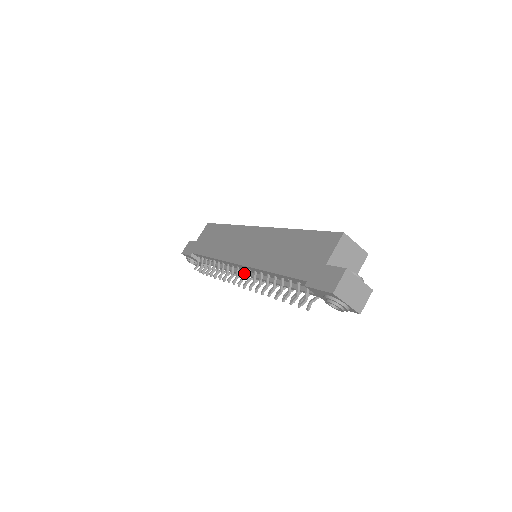
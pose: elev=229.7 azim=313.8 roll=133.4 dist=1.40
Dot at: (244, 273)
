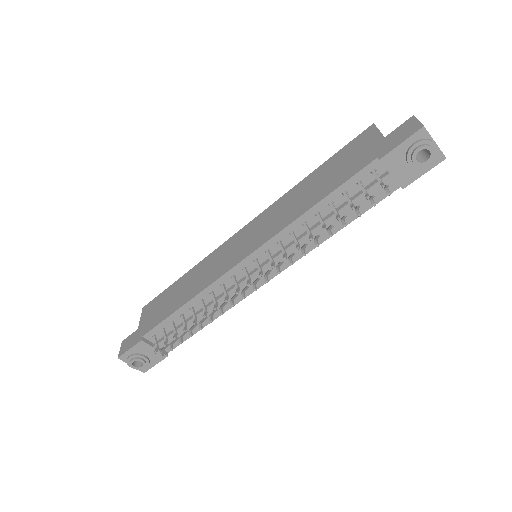
Dot at: (259, 265)
